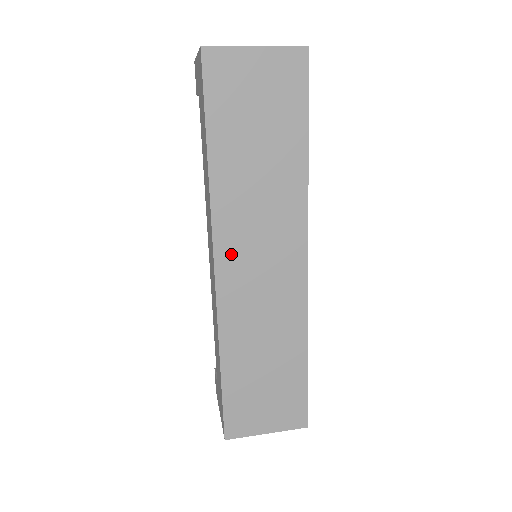
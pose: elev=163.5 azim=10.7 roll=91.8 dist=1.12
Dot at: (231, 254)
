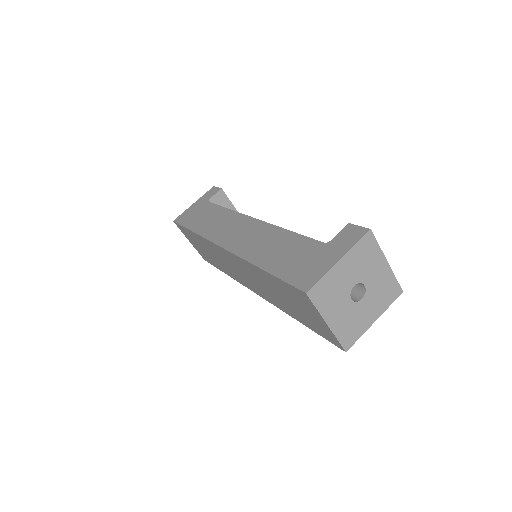
Dot at: (232, 258)
